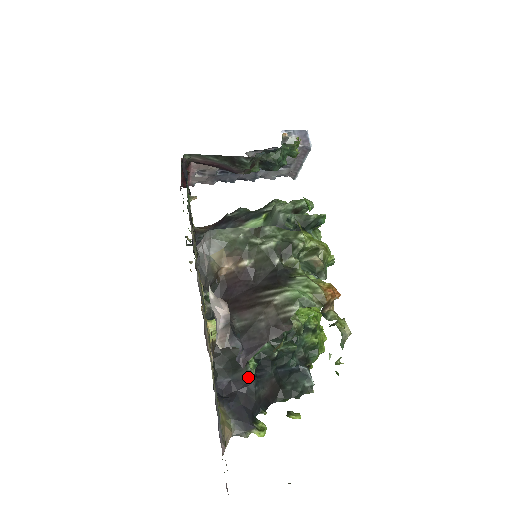
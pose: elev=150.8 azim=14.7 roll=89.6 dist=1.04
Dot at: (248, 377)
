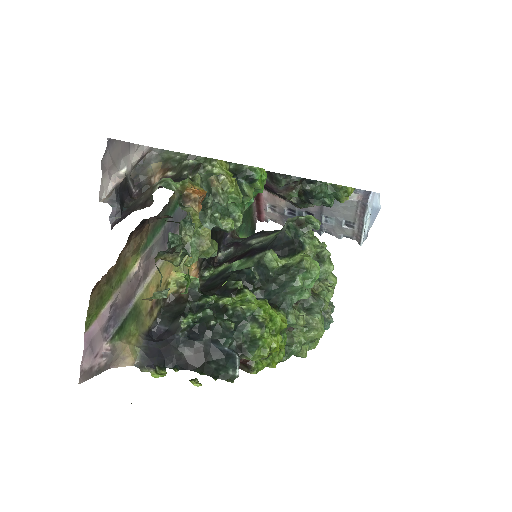
Dot at: (177, 328)
